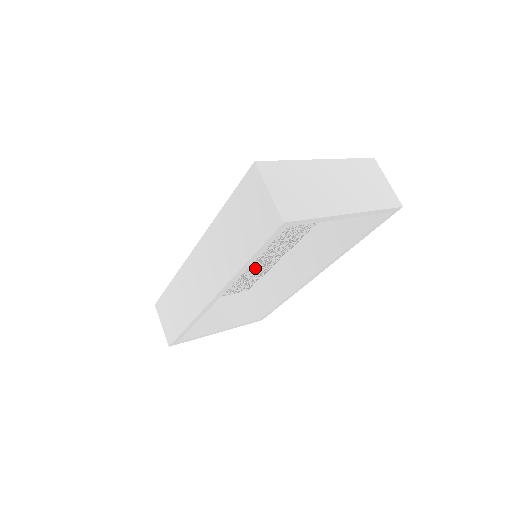
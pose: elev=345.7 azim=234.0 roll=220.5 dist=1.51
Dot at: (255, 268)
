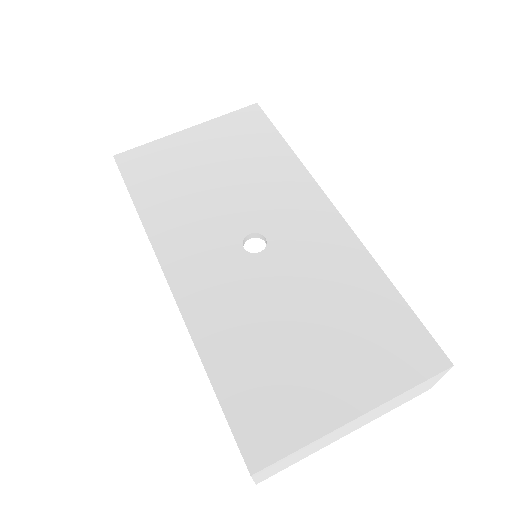
Dot at: occluded
